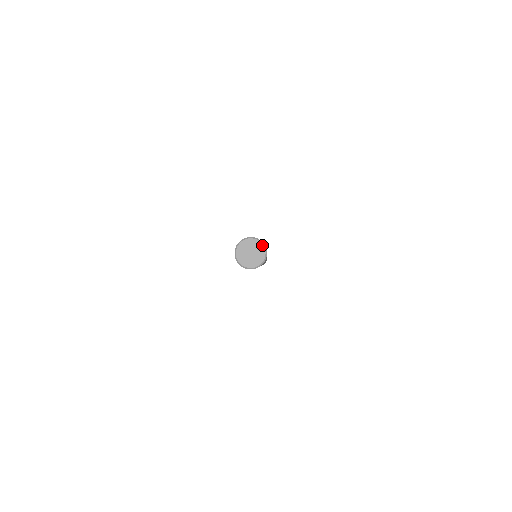
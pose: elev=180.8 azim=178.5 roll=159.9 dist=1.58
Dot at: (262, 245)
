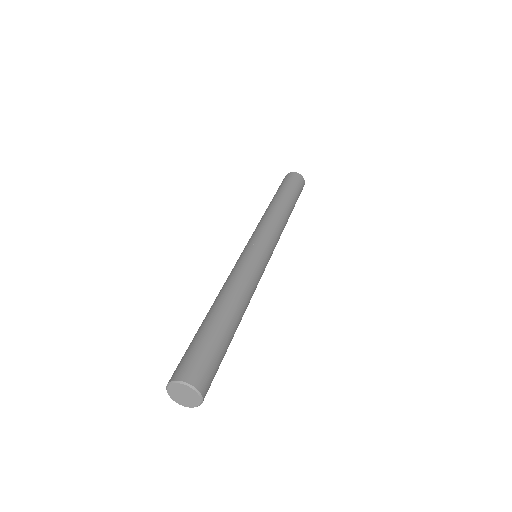
Dot at: (199, 398)
